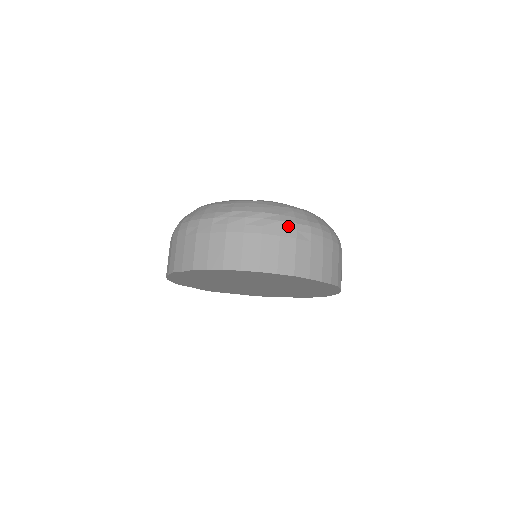
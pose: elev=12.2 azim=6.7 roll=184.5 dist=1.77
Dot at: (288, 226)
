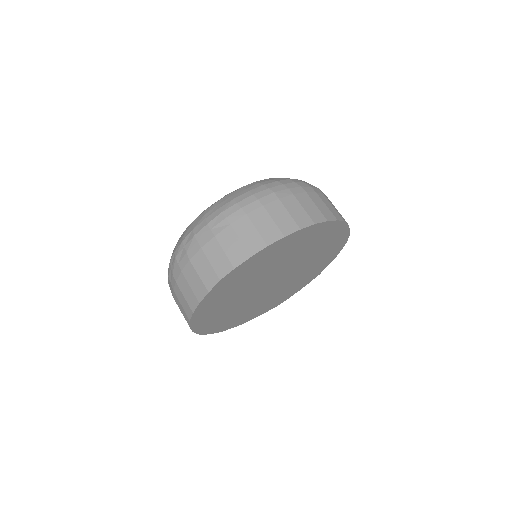
Dot at: (202, 233)
